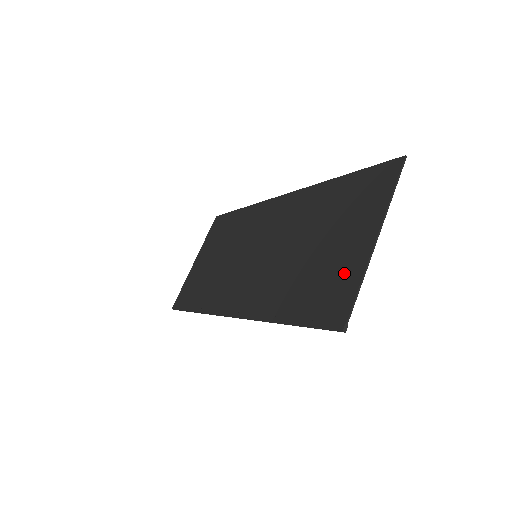
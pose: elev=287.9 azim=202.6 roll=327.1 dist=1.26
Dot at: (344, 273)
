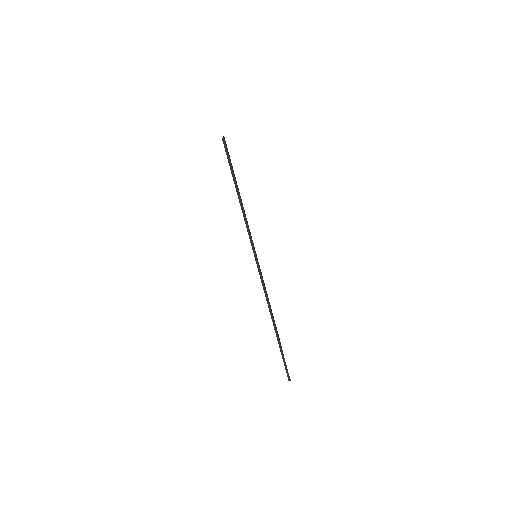
Dot at: occluded
